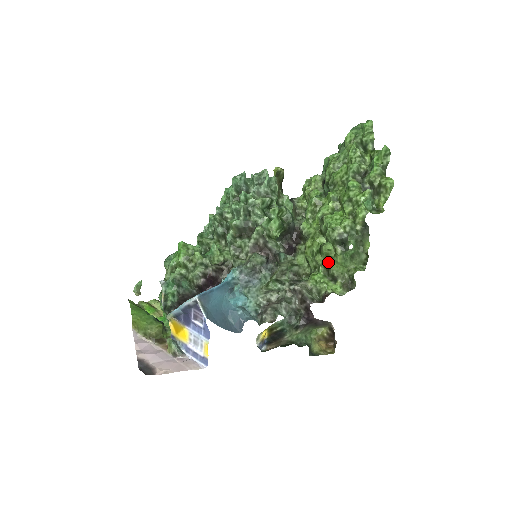
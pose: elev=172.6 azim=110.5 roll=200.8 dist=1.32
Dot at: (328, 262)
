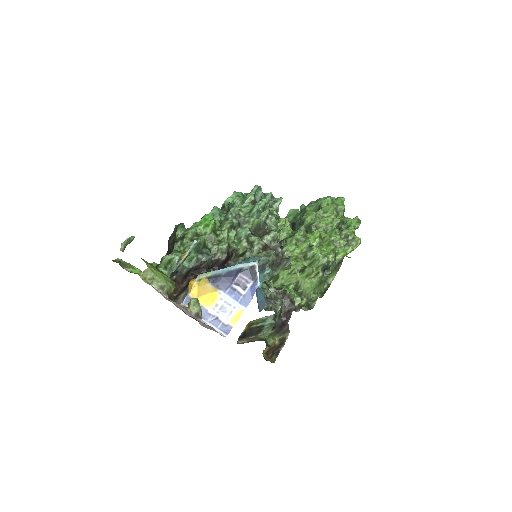
Dot at: (302, 282)
